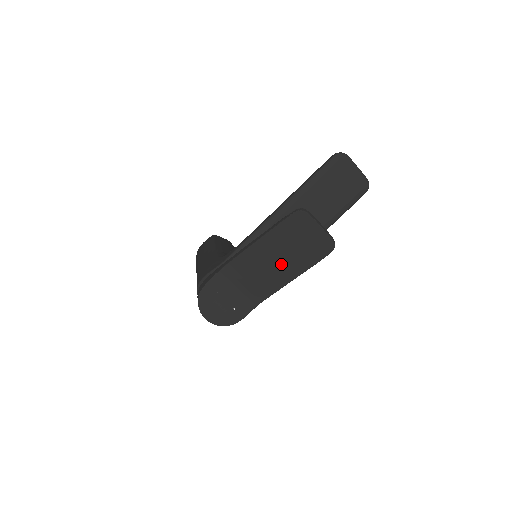
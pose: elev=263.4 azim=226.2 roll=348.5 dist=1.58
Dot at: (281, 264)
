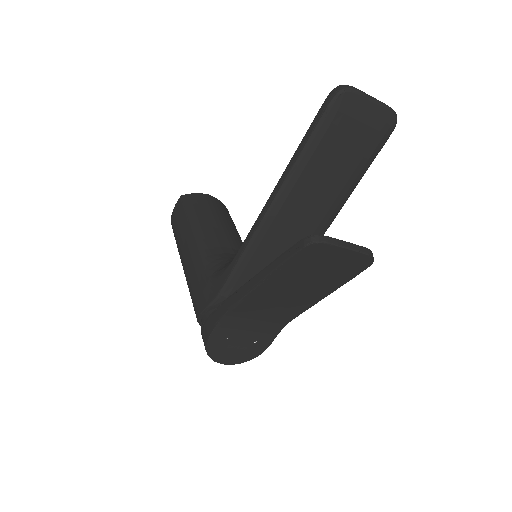
Dot at: (301, 293)
